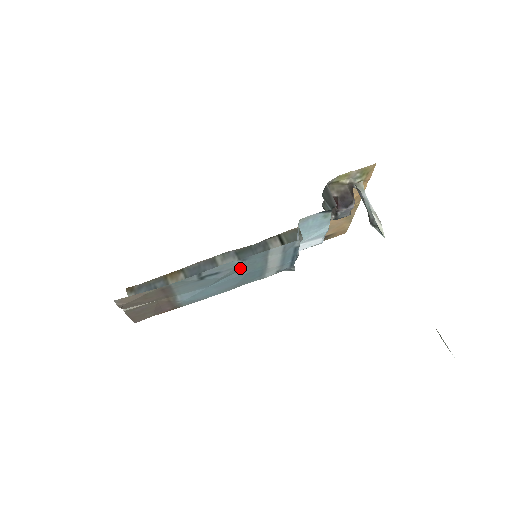
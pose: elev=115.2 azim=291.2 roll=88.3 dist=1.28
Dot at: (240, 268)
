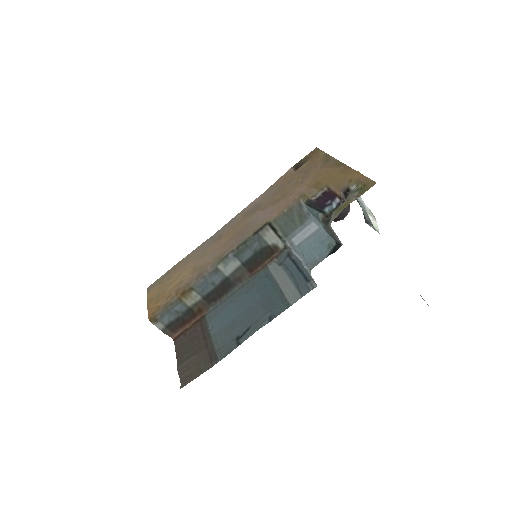
Dot at: (262, 309)
